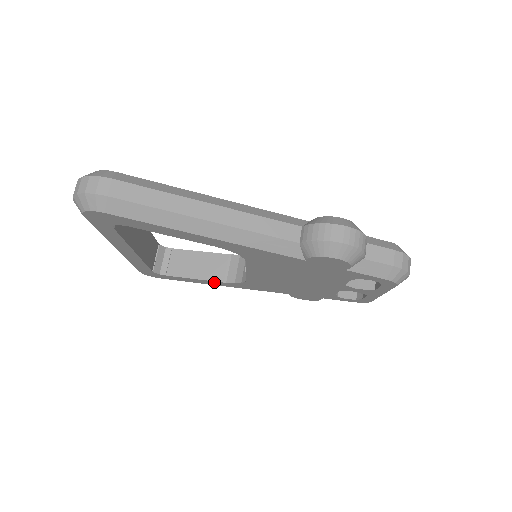
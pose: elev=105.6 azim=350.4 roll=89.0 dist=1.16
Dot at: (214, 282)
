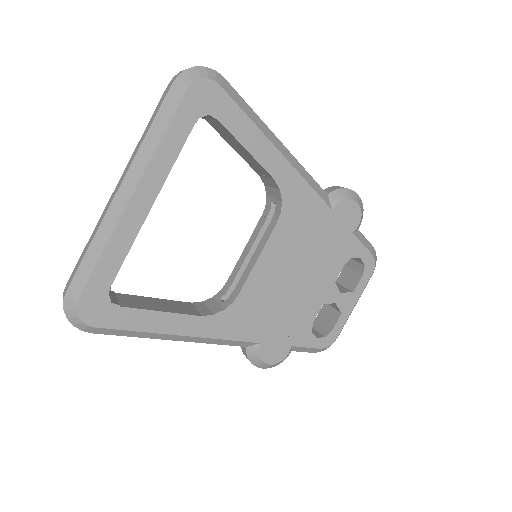
Dot at: (183, 320)
